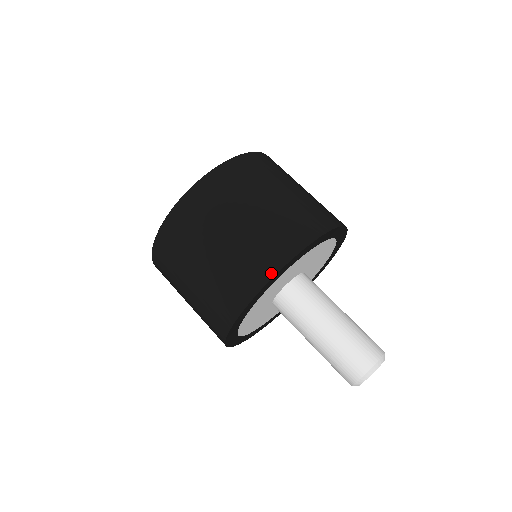
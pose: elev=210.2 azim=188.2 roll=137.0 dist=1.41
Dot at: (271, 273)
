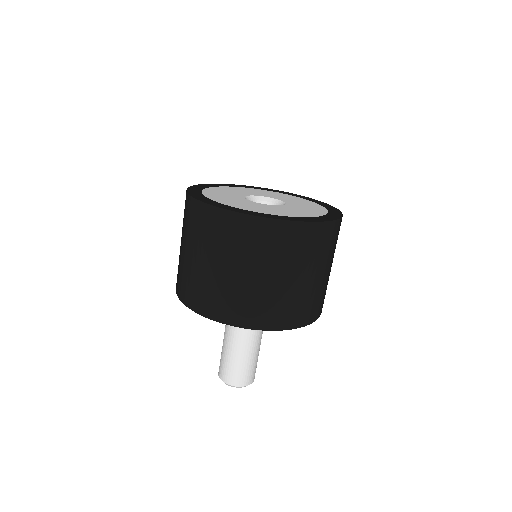
Dot at: (284, 327)
